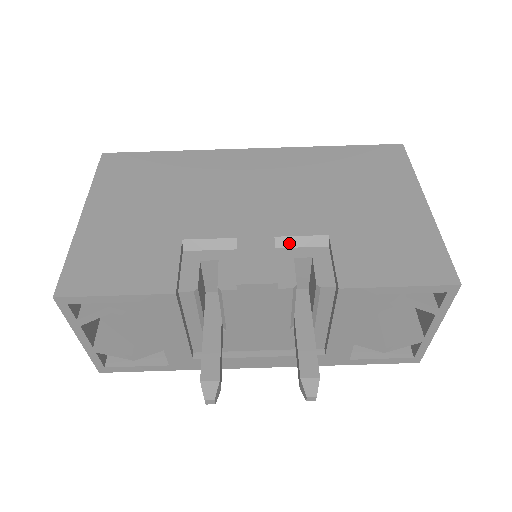
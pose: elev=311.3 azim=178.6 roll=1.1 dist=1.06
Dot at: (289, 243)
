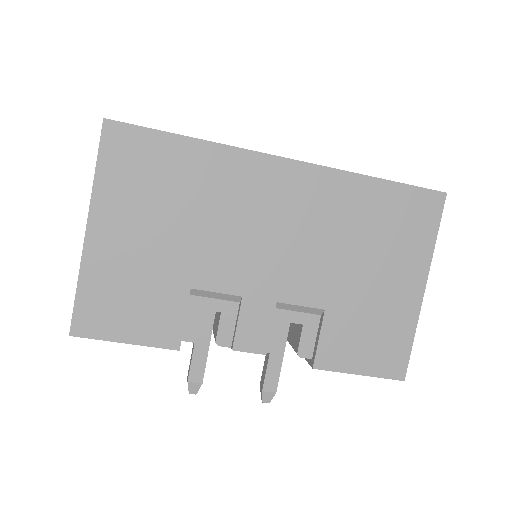
Dot at: (288, 307)
